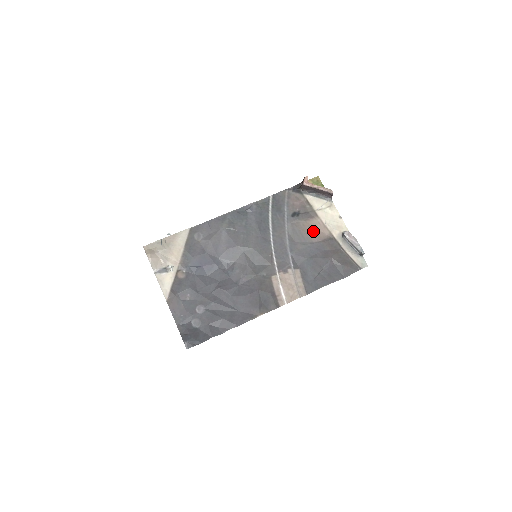
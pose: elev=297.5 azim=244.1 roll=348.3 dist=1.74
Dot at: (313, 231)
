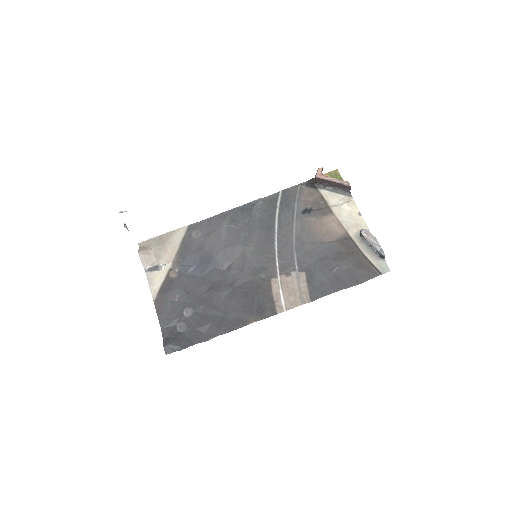
Dot at: (326, 230)
